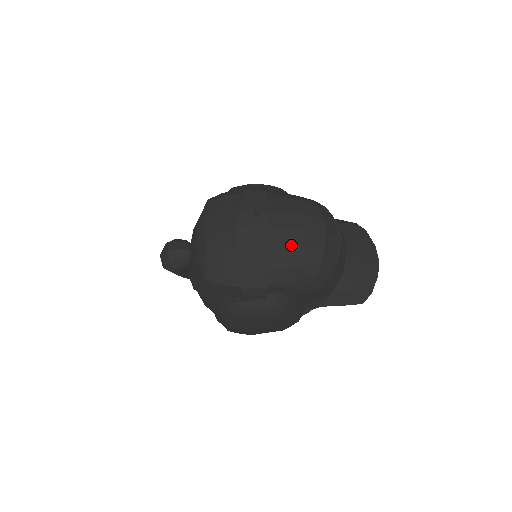
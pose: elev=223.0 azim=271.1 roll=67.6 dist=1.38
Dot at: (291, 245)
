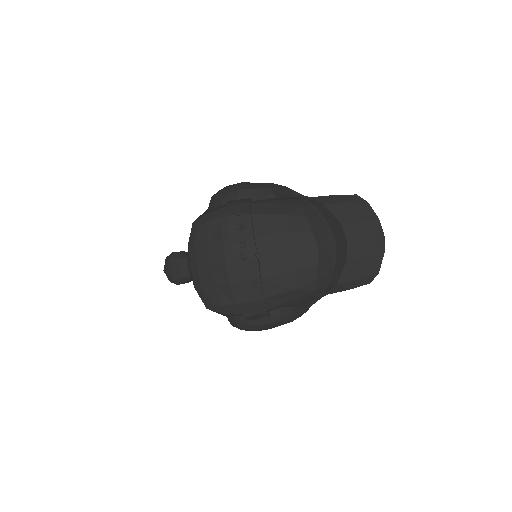
Dot at: (283, 271)
